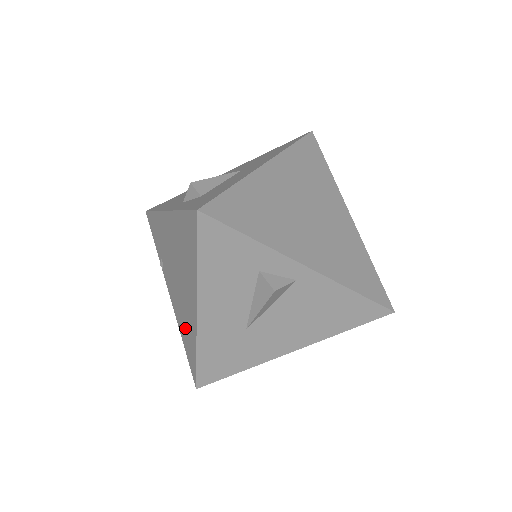
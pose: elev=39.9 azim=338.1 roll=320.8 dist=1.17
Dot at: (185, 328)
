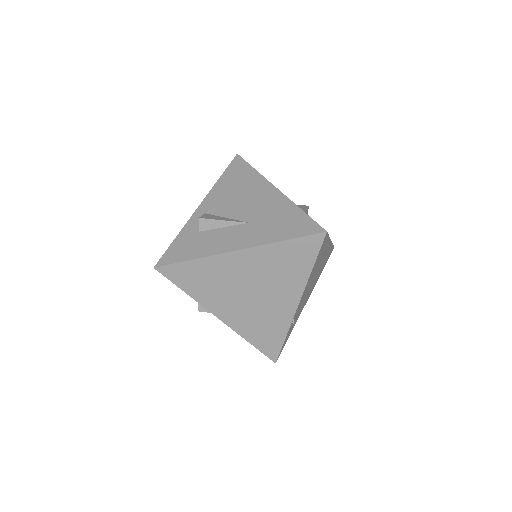
Dot at: occluded
